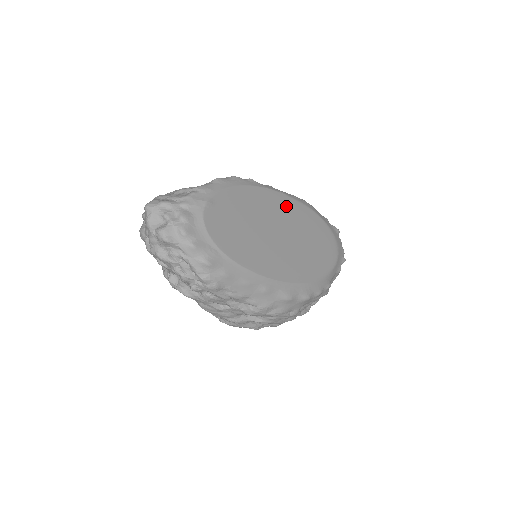
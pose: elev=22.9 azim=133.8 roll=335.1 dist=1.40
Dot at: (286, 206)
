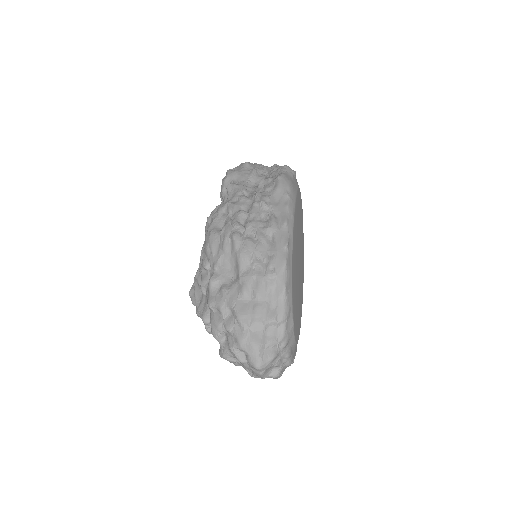
Dot at: (296, 226)
